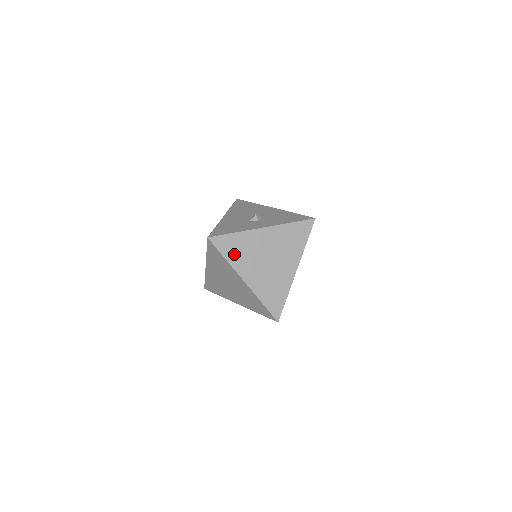
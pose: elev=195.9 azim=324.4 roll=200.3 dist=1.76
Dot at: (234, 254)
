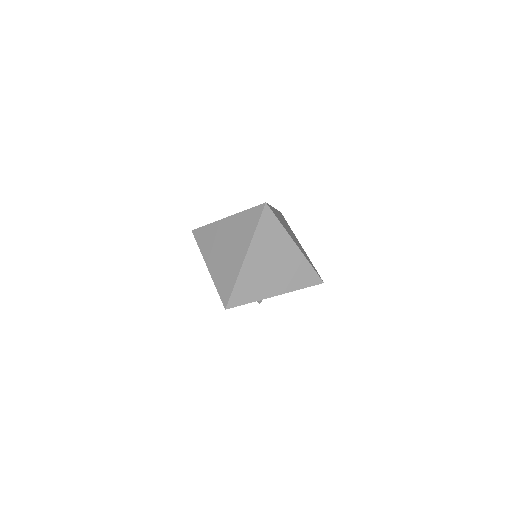
Dot at: (280, 221)
